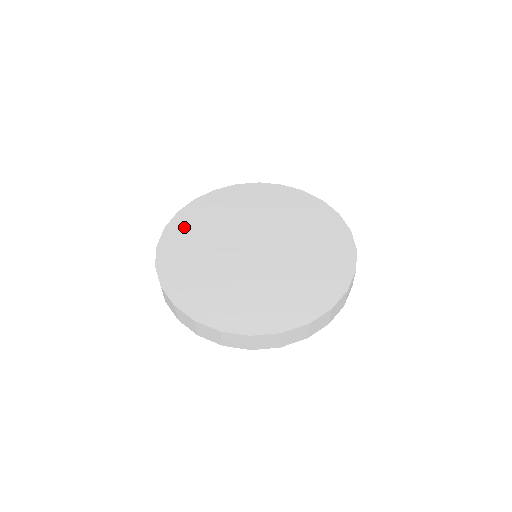
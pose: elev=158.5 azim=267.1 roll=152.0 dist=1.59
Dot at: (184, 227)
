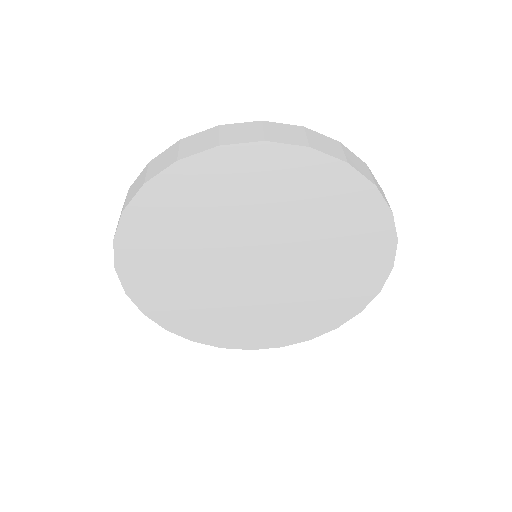
Dot at: occluded
